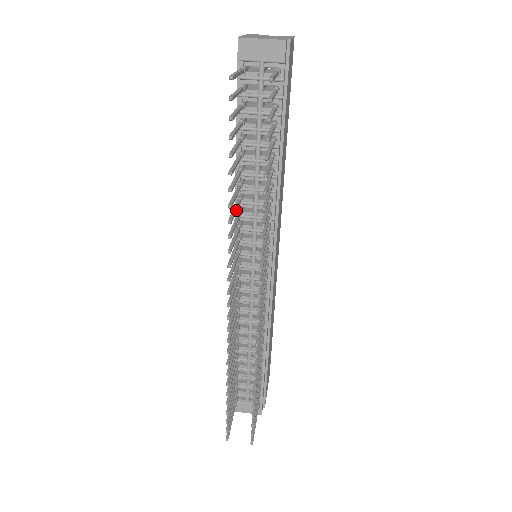
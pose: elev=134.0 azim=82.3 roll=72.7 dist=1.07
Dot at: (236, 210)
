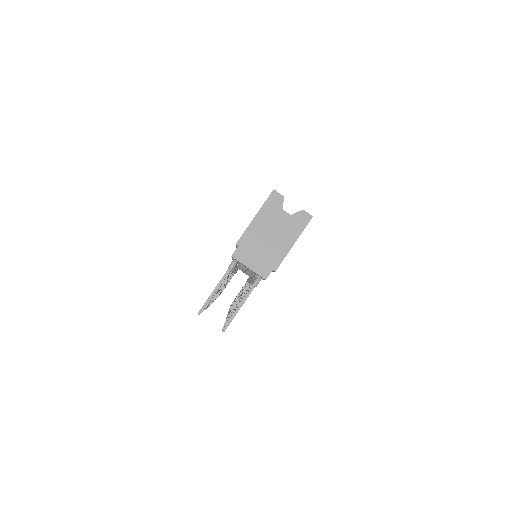
Dot at: occluded
